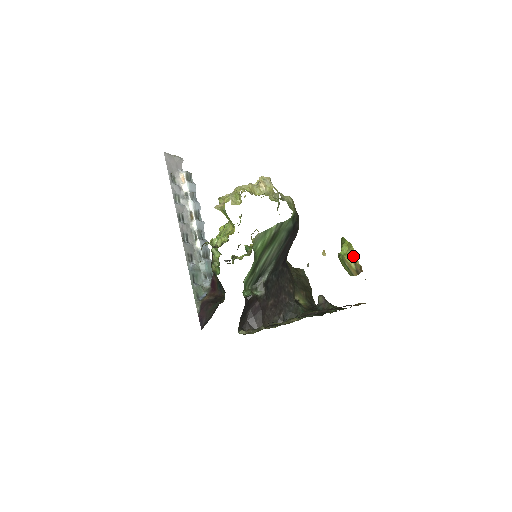
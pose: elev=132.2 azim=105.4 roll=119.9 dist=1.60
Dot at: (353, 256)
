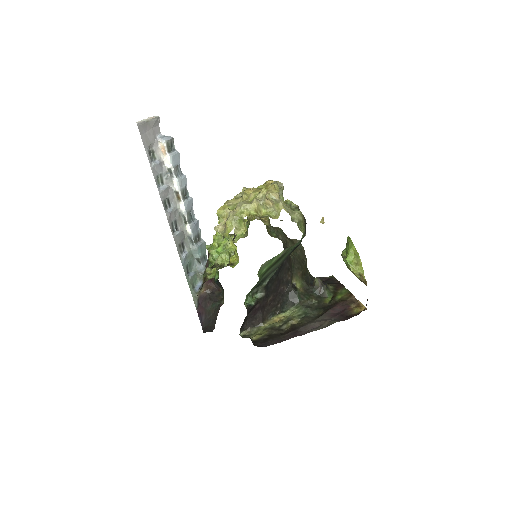
Dot at: (359, 268)
